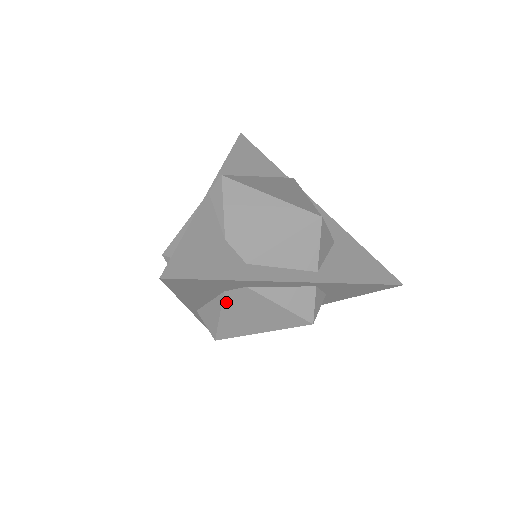
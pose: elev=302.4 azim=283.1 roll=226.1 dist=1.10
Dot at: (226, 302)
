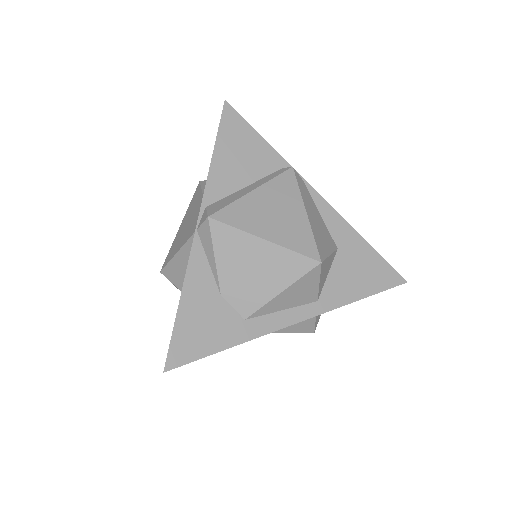
Dot at: occluded
